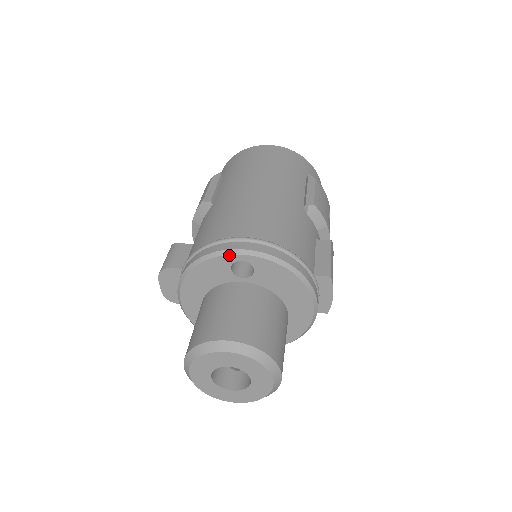
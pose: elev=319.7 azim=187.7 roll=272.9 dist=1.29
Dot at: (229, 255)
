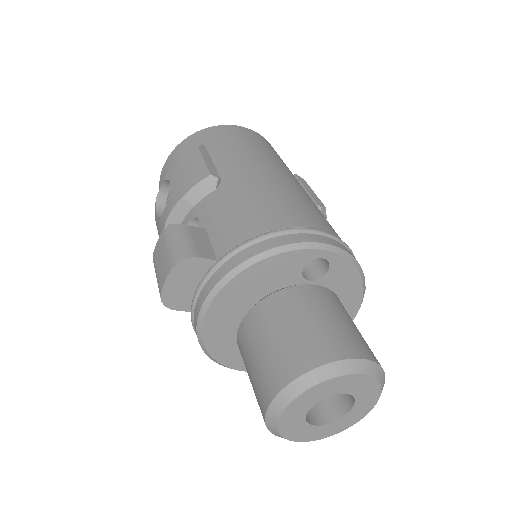
Dot at: (315, 249)
